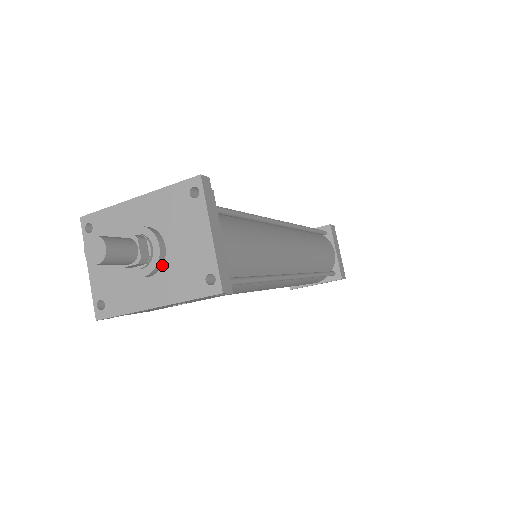
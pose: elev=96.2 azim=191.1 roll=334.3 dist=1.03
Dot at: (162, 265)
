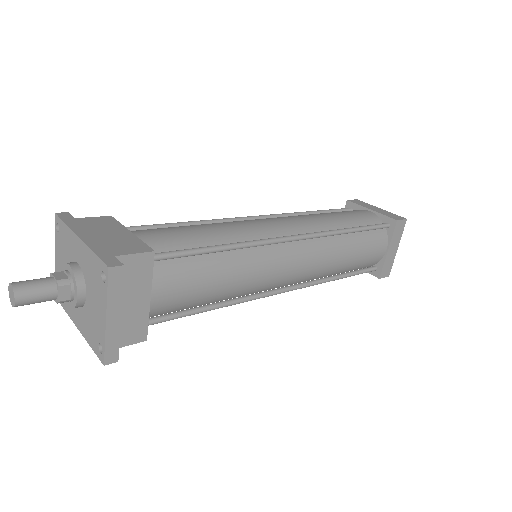
Dot at: (83, 305)
